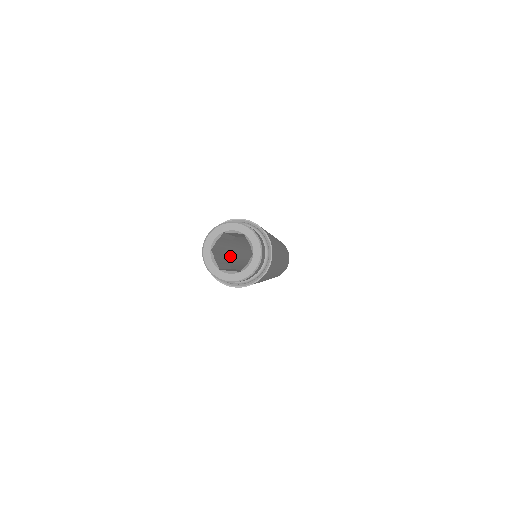
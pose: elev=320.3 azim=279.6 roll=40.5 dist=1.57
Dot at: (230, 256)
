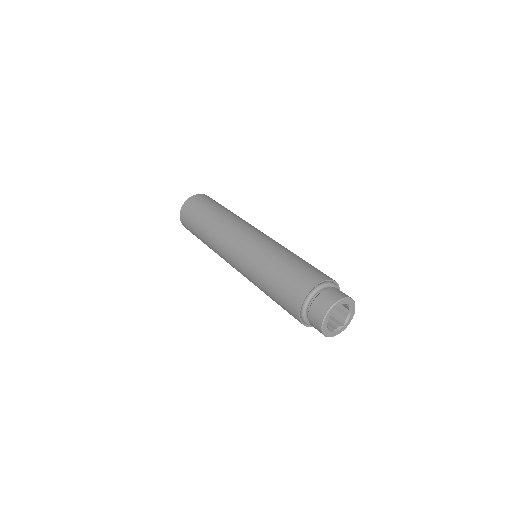
Dot at: occluded
